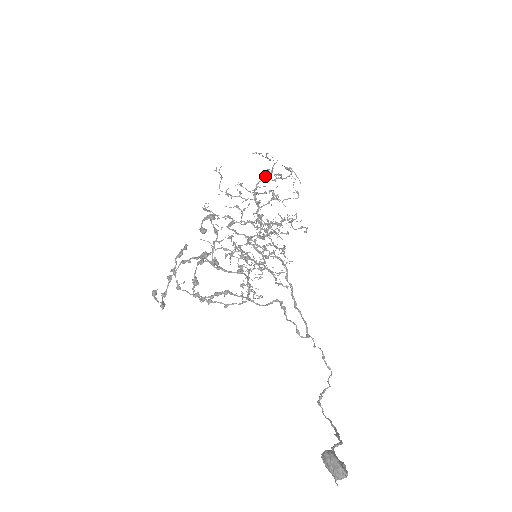
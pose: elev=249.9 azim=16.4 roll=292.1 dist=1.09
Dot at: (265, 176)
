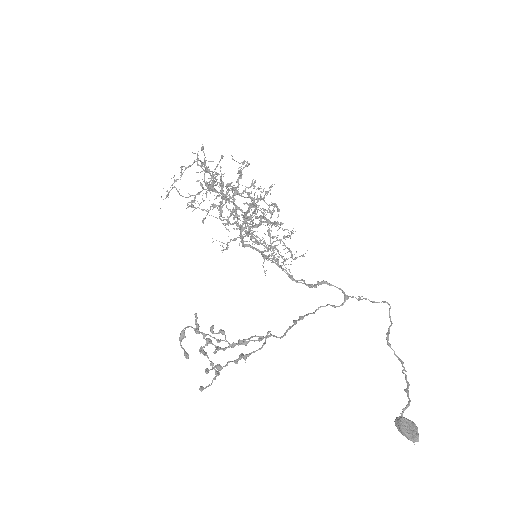
Dot at: (203, 169)
